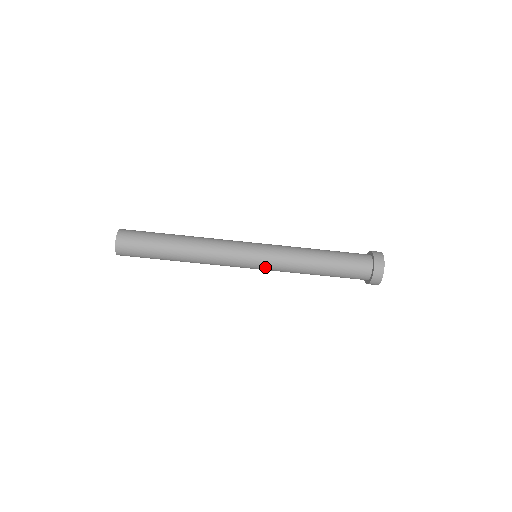
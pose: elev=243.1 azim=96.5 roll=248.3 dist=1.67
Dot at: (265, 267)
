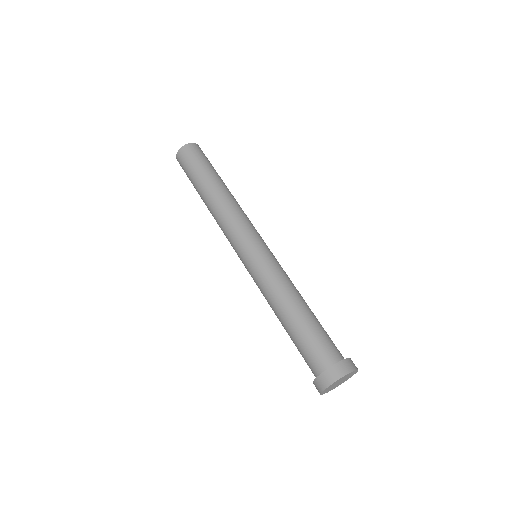
Dot at: (257, 260)
